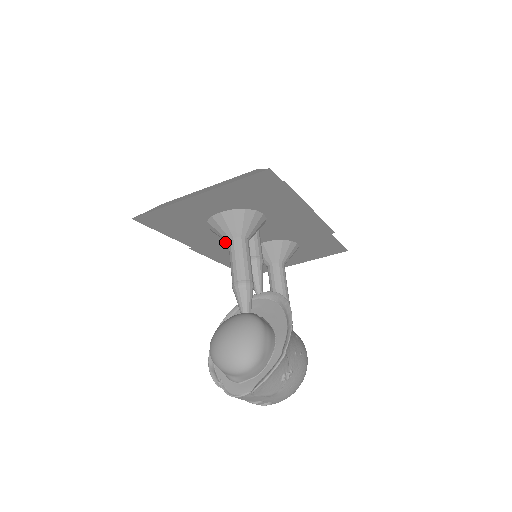
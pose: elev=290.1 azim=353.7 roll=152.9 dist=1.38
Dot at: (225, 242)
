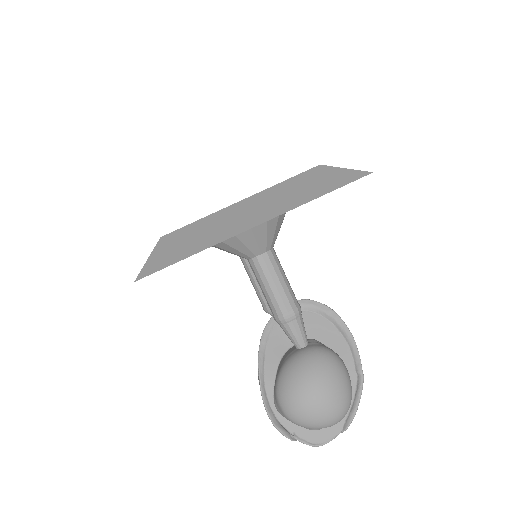
Dot at: occluded
